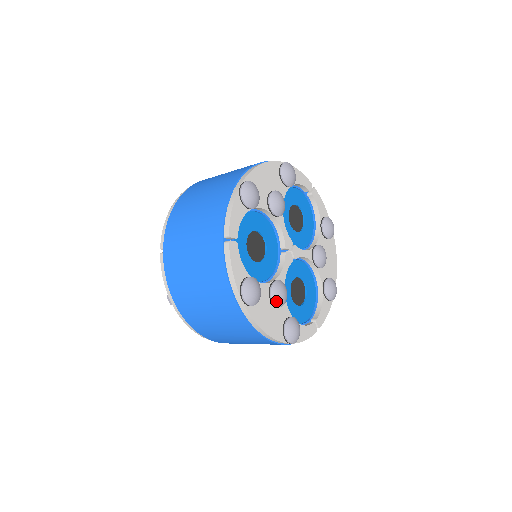
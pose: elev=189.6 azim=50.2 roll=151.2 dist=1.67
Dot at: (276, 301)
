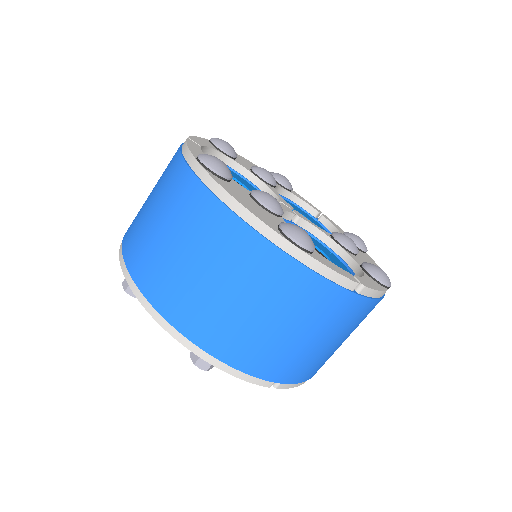
Dot at: (260, 197)
